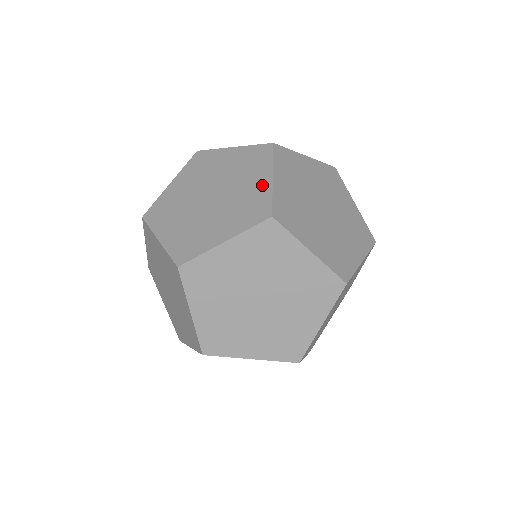
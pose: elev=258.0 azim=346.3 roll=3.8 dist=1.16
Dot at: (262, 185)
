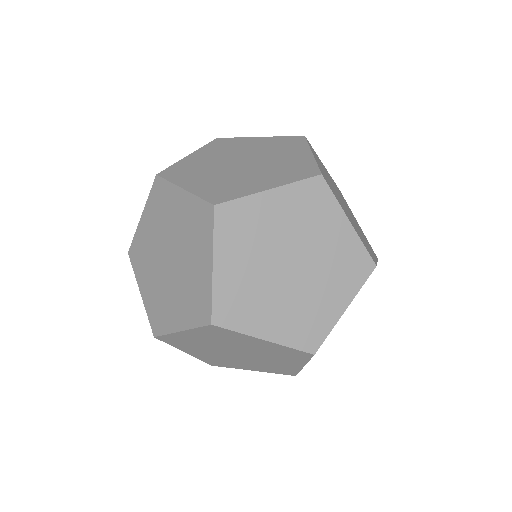
Dot at: (258, 186)
